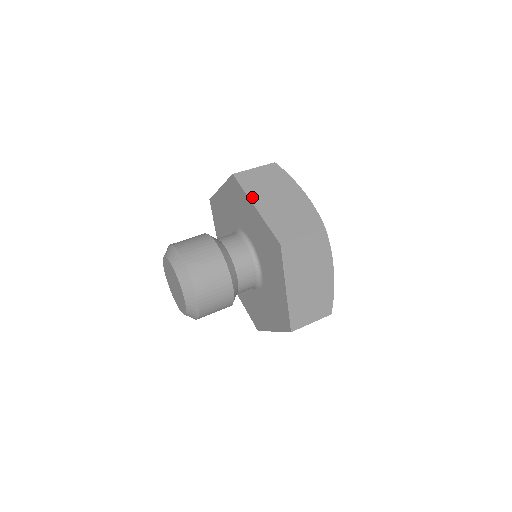
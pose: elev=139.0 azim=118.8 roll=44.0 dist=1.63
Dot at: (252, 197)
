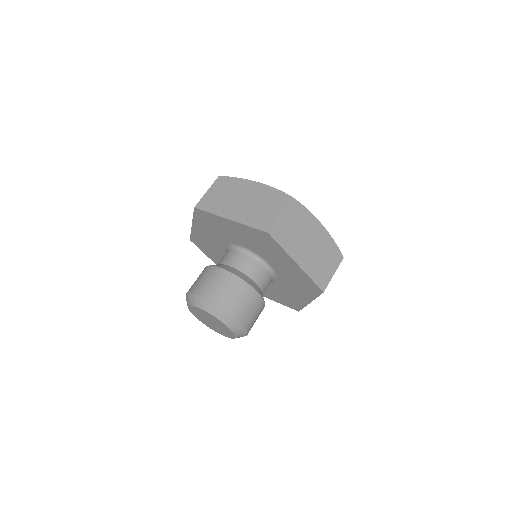
Dot at: (221, 214)
